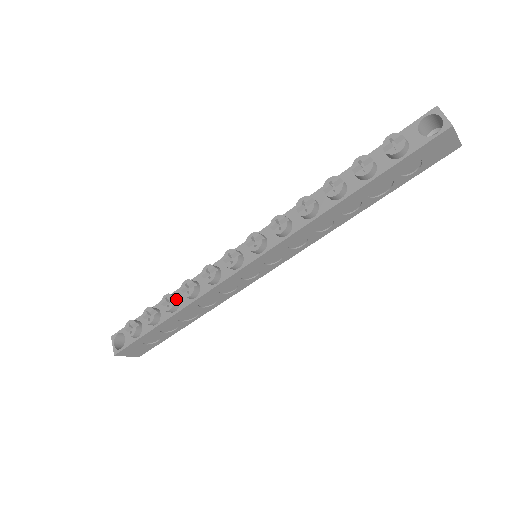
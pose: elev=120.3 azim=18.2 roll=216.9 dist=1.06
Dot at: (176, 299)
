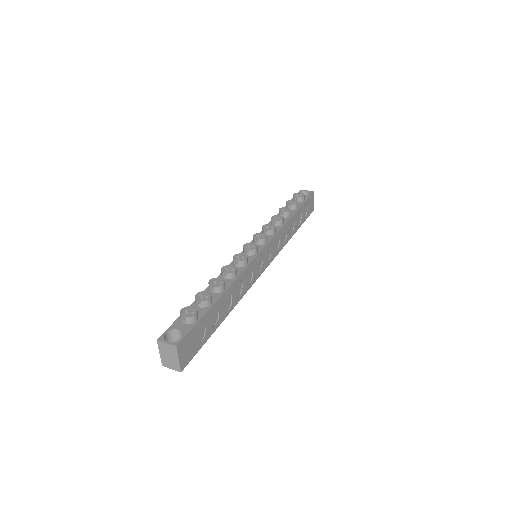
Dot at: occluded
